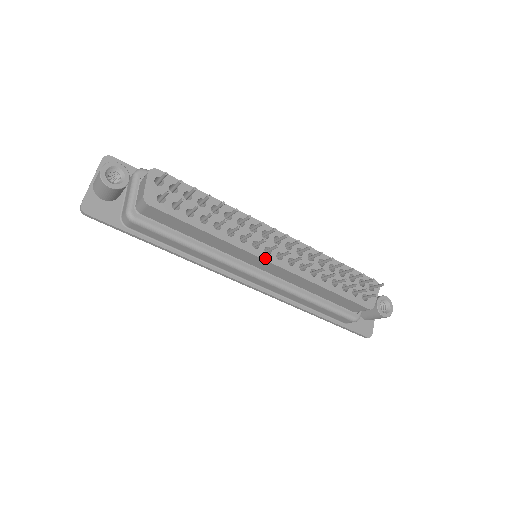
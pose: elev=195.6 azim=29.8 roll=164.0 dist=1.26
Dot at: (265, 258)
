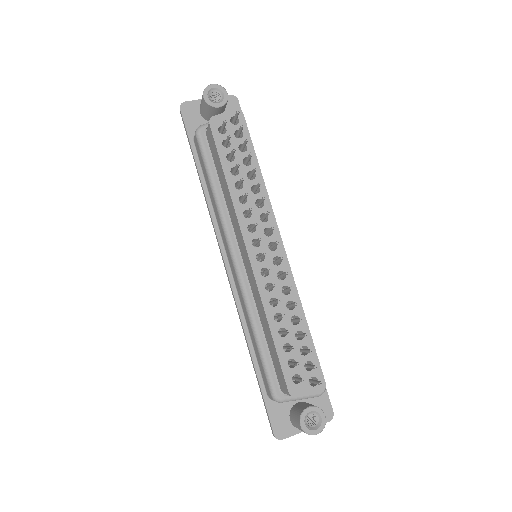
Dot at: (247, 244)
